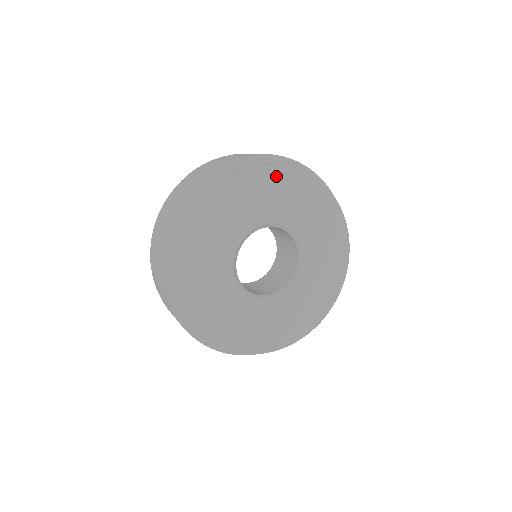
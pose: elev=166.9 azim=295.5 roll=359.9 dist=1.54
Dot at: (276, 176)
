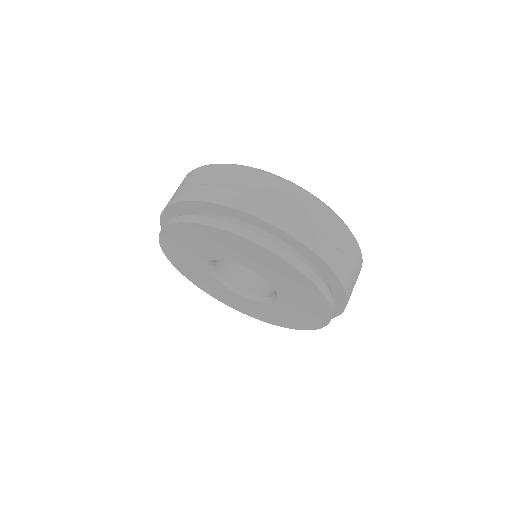
Dot at: (241, 243)
